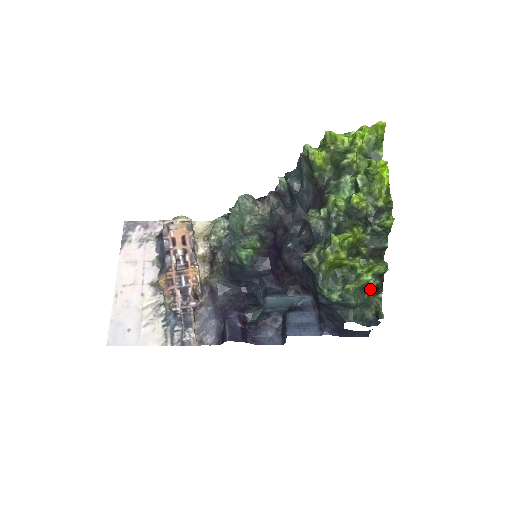
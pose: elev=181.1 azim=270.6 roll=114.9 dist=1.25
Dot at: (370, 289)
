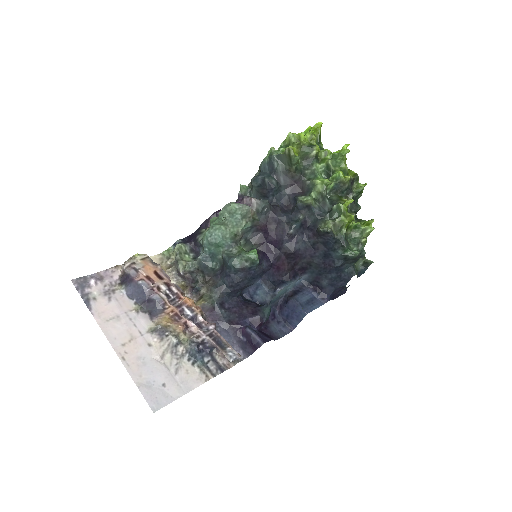
Dot at: occluded
